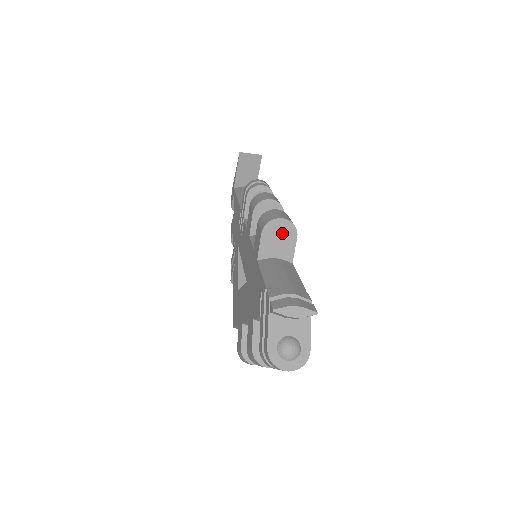
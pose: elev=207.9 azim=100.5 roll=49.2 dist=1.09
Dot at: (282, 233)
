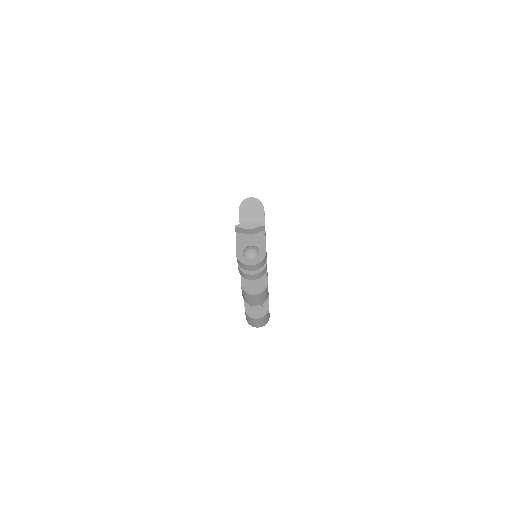
Dot at: (253, 208)
